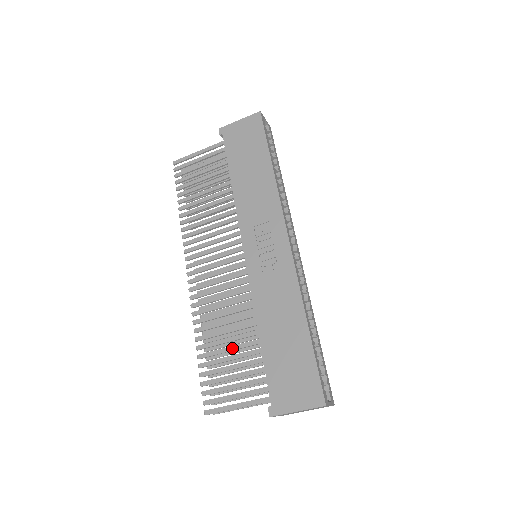
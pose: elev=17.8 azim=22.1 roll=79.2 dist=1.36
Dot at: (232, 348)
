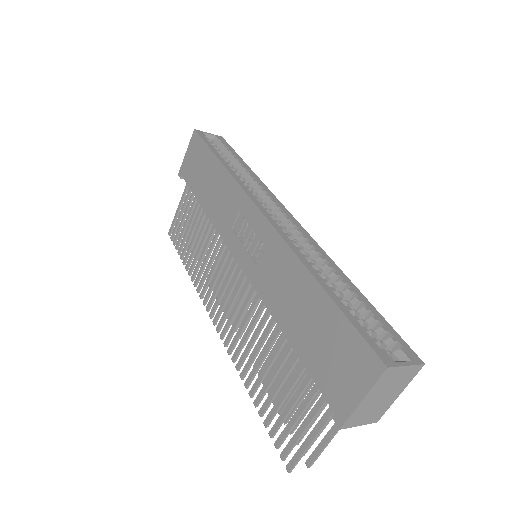
Dot at: (275, 370)
